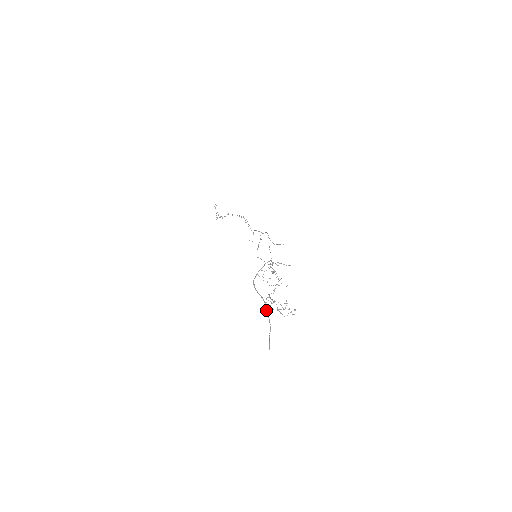
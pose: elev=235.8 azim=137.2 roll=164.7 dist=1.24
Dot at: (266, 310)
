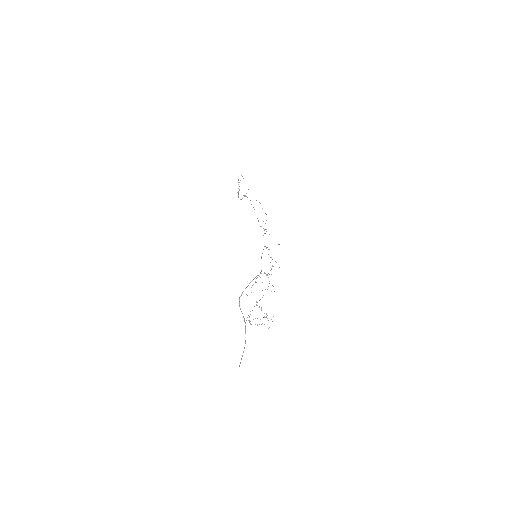
Dot at: (245, 328)
